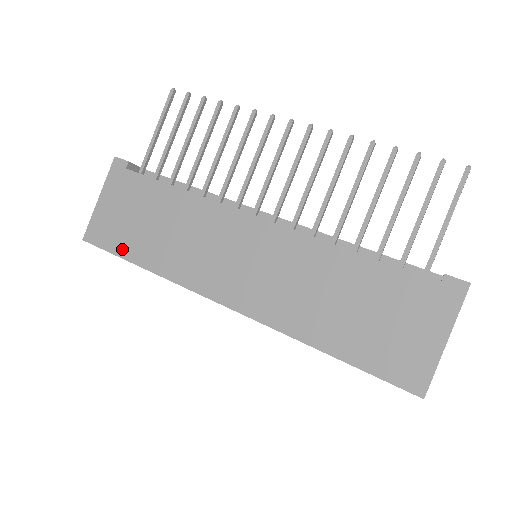
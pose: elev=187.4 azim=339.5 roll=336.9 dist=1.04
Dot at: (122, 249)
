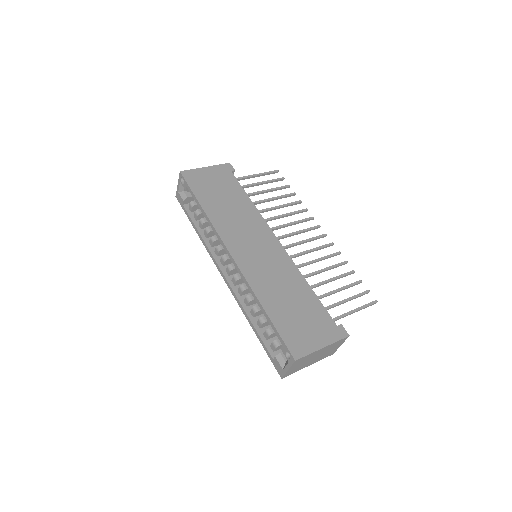
Dot at: (198, 192)
